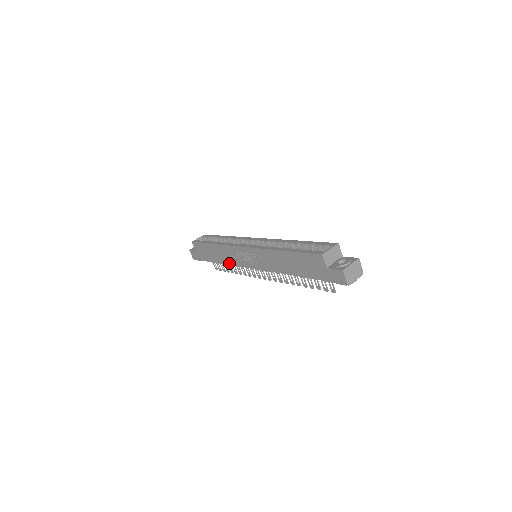
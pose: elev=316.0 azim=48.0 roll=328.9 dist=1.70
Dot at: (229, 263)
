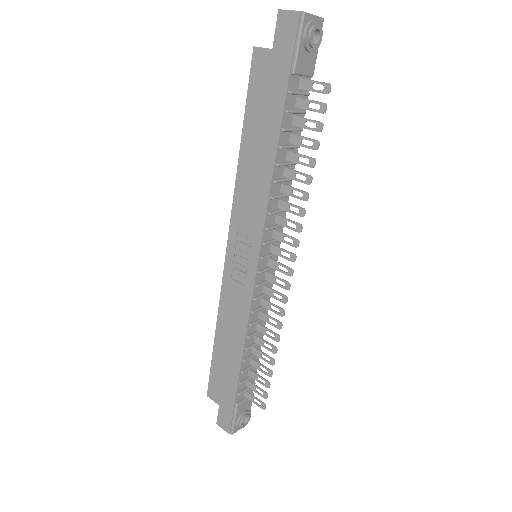
Dot at: (244, 326)
